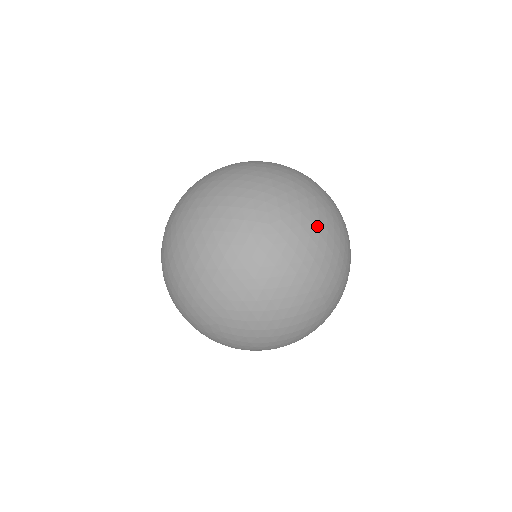
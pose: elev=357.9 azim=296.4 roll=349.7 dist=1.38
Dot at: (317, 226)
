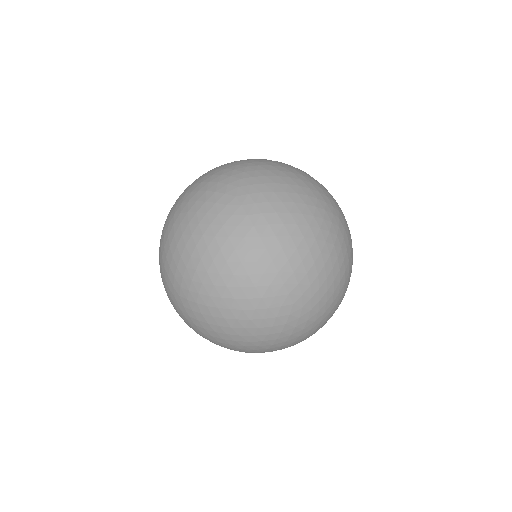
Dot at: (289, 166)
